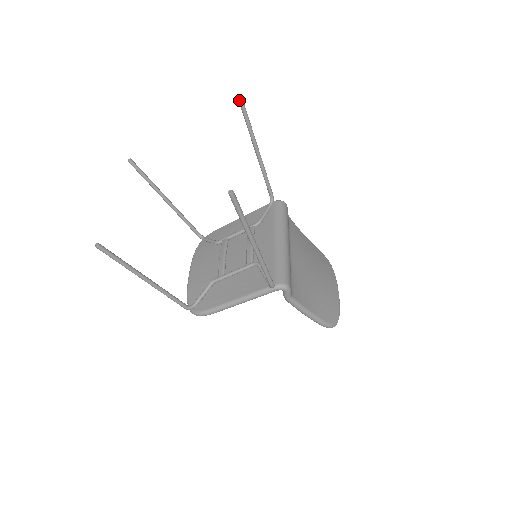
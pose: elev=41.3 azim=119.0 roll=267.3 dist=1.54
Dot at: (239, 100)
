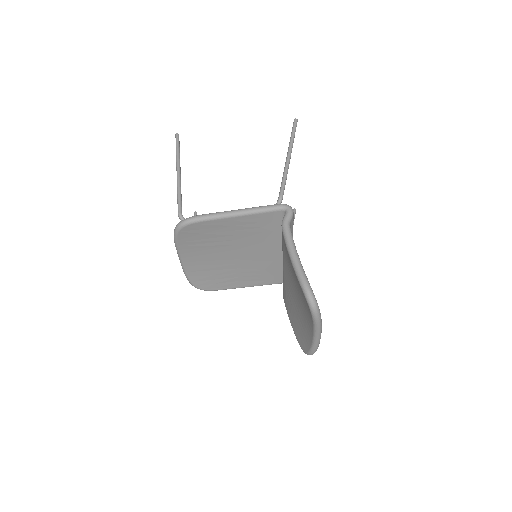
Dot at: (294, 209)
